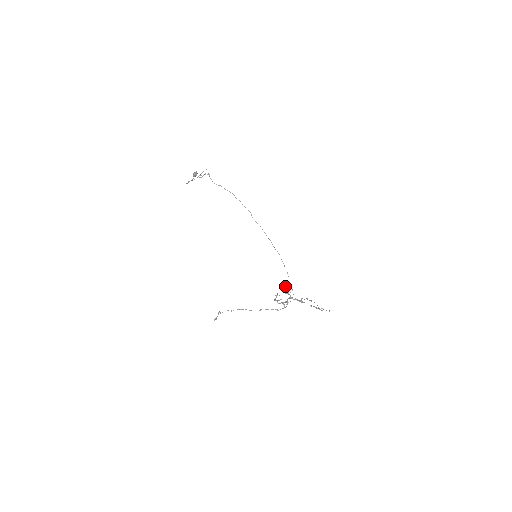
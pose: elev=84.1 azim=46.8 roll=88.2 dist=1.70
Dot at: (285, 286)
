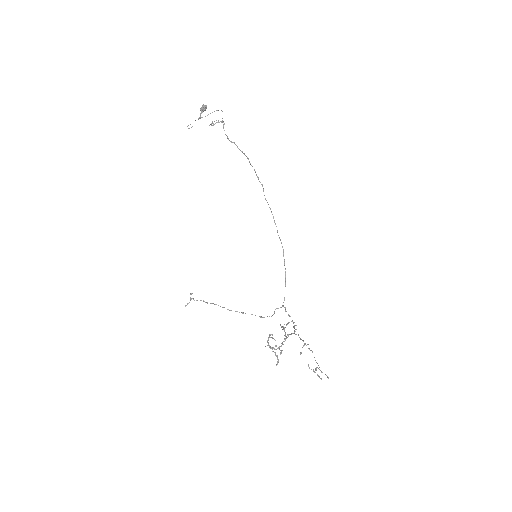
Dot at: (284, 324)
